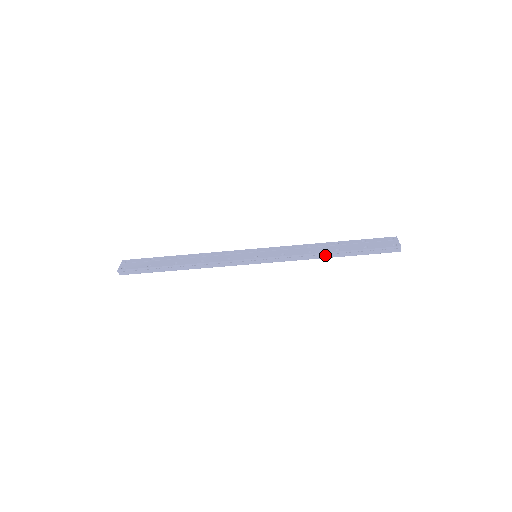
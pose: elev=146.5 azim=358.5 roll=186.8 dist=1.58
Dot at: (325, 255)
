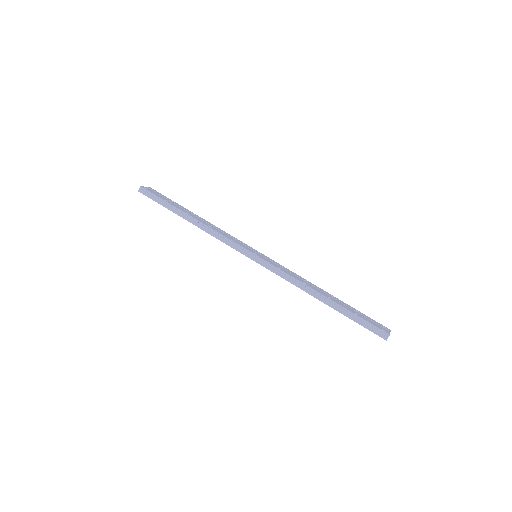
Dot at: (315, 294)
